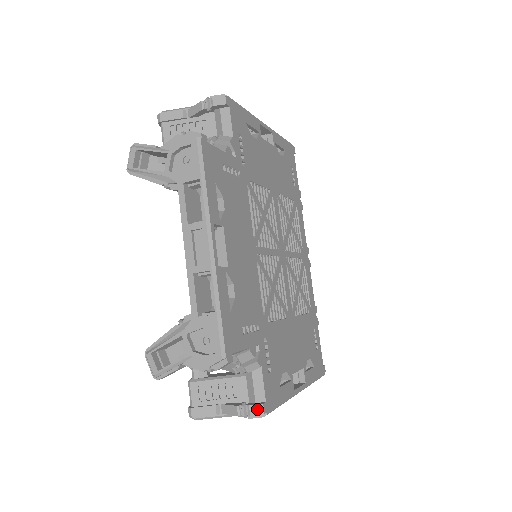
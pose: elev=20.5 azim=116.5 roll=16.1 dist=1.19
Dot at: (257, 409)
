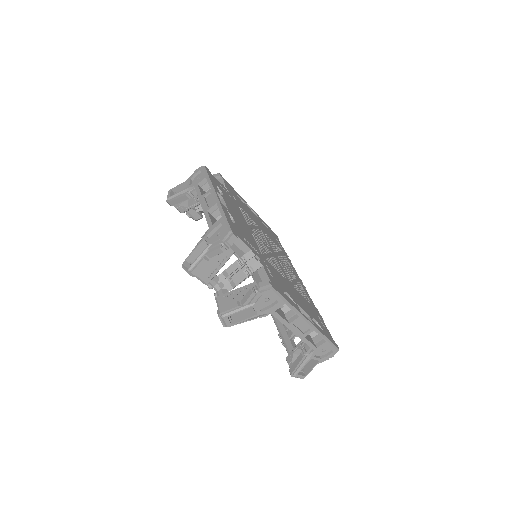
Dot at: (264, 283)
